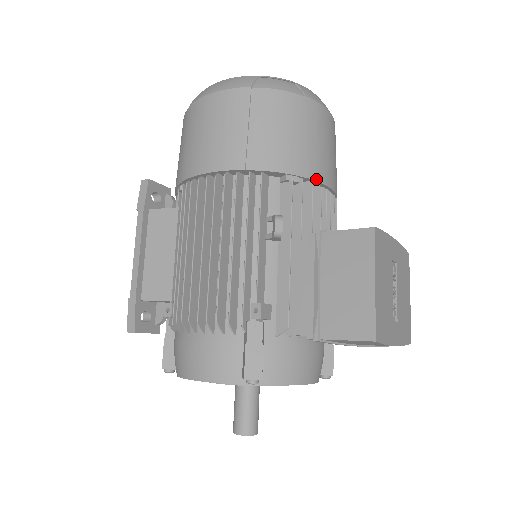
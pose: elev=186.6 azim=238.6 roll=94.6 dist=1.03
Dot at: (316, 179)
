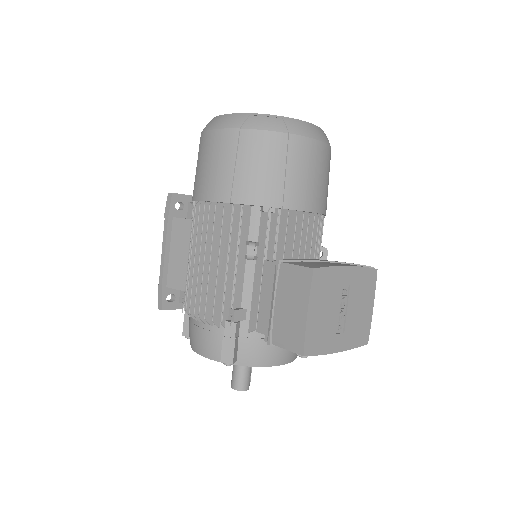
Dot at: (292, 208)
